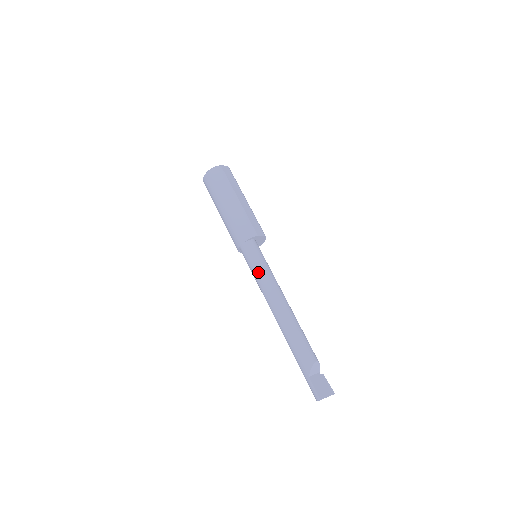
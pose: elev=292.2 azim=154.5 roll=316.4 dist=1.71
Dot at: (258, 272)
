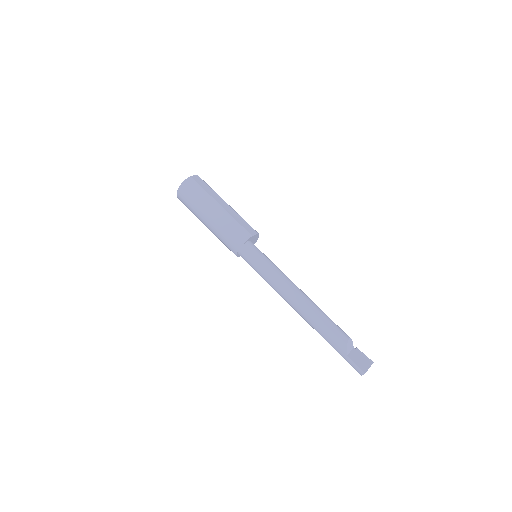
Dot at: (265, 272)
